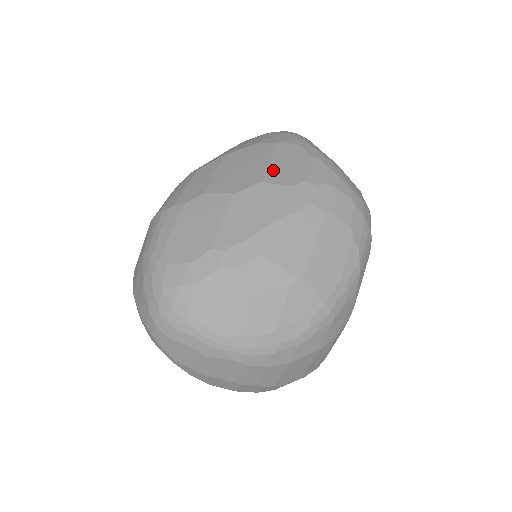
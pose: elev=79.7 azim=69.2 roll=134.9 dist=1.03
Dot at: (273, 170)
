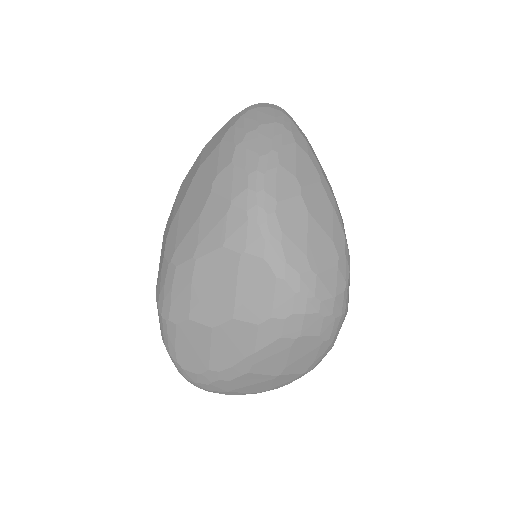
Dot at: (241, 302)
